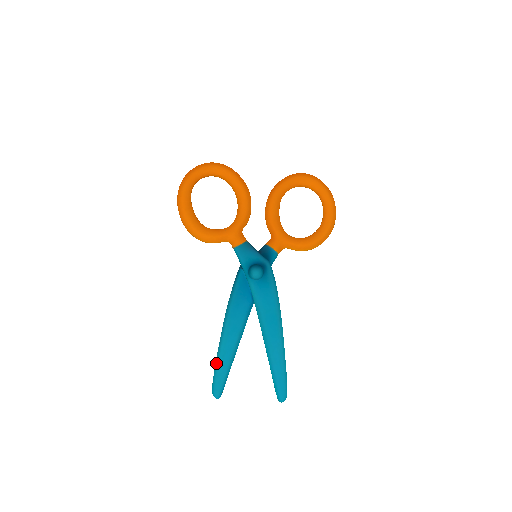
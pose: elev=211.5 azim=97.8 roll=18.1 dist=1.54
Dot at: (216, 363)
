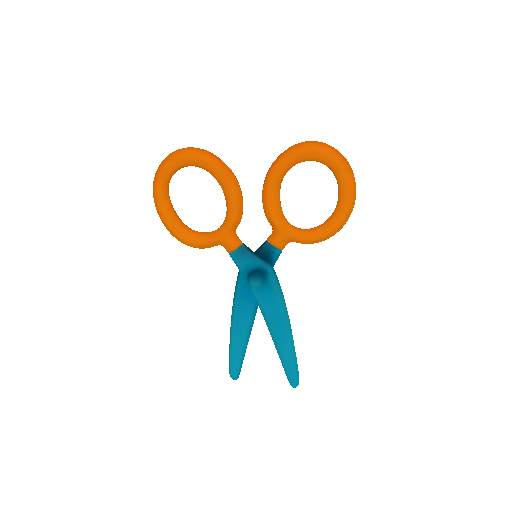
Dot at: (229, 354)
